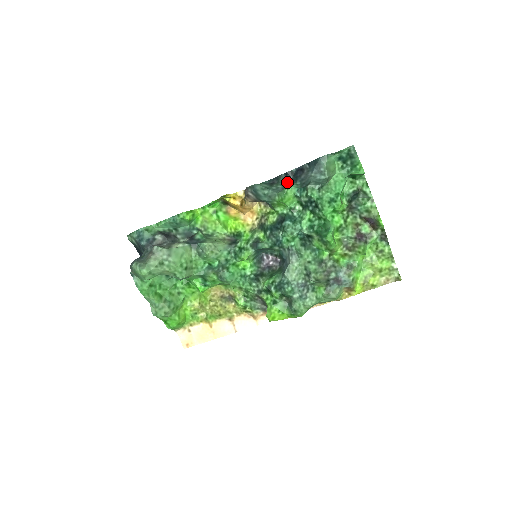
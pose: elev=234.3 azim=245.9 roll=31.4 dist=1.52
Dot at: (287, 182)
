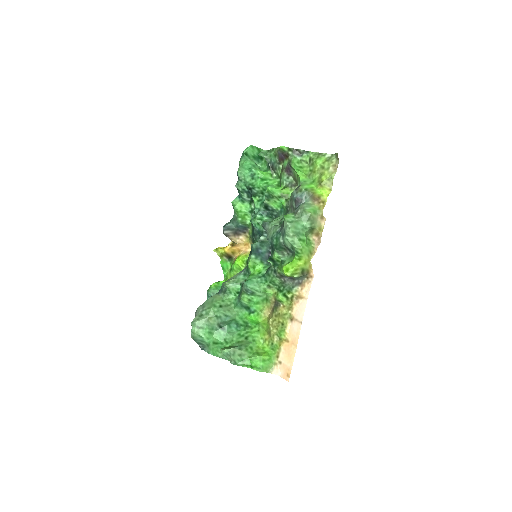
Dot at: occluded
